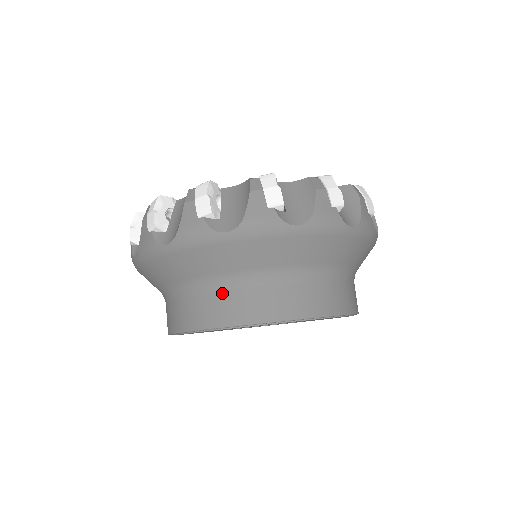
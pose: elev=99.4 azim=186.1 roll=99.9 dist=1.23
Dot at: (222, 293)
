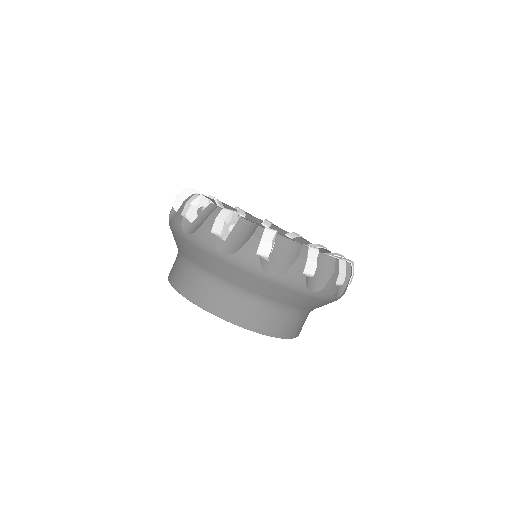
Dot at: (176, 258)
